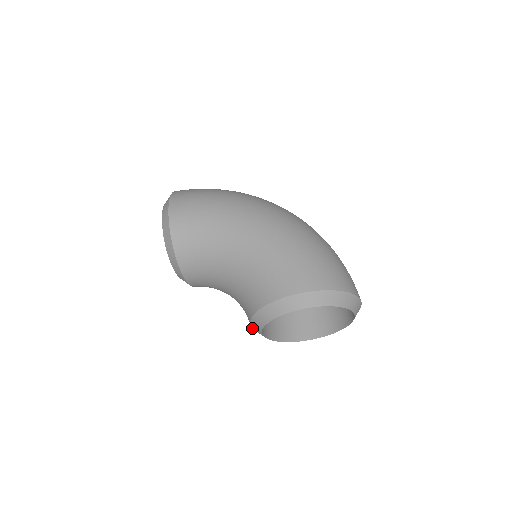
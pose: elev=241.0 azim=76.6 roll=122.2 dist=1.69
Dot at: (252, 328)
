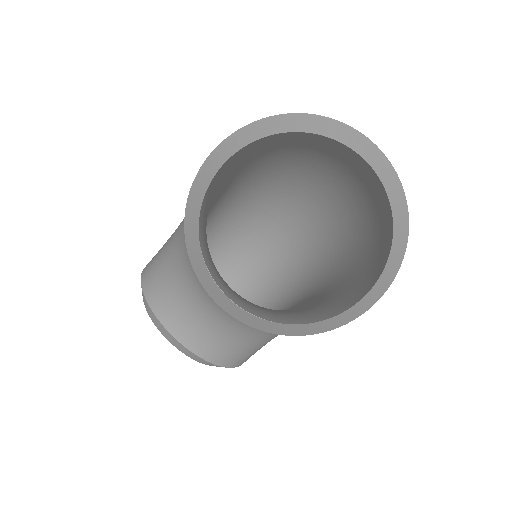
Dot at: occluded
